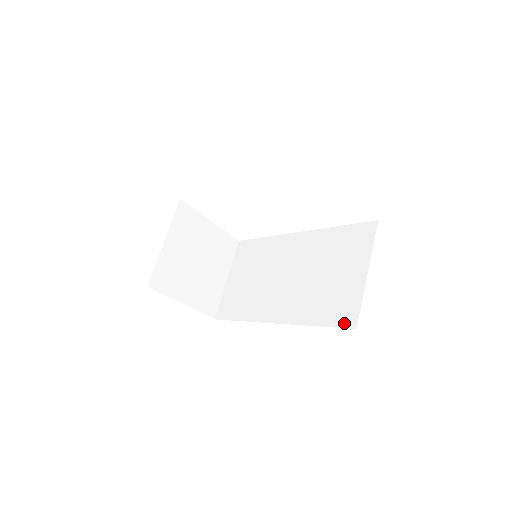
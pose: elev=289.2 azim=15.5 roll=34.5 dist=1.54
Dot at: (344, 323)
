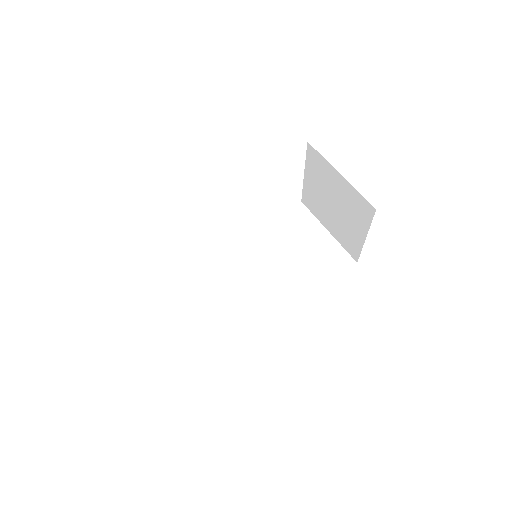
Dot at: (345, 267)
